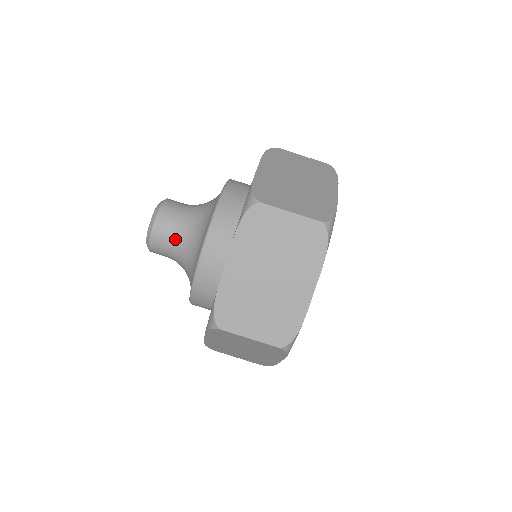
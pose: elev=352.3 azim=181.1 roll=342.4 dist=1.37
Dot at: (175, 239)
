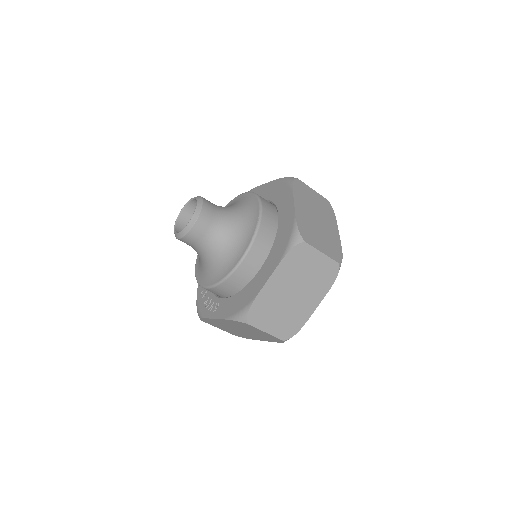
Dot at: (209, 238)
